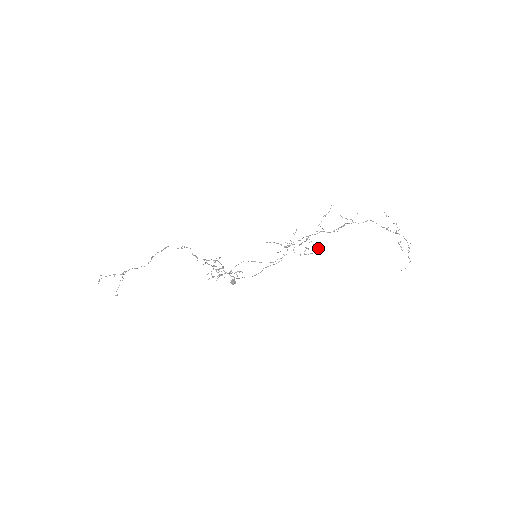
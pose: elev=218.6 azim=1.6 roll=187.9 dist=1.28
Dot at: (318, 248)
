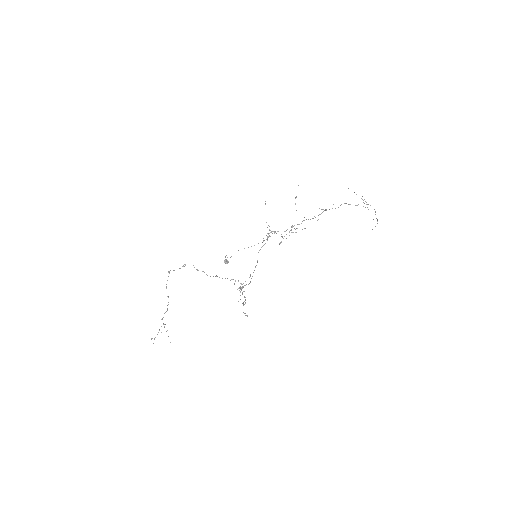
Dot at: occluded
